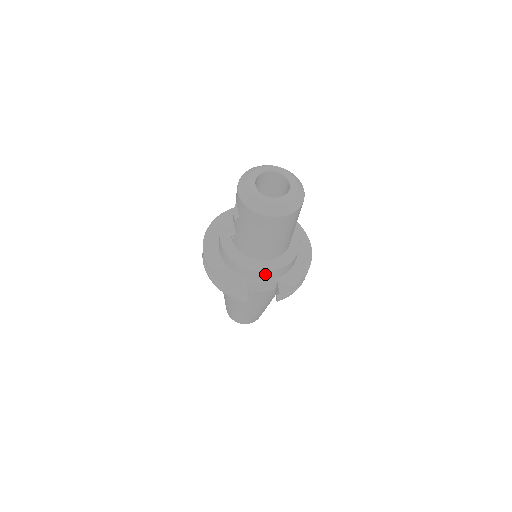
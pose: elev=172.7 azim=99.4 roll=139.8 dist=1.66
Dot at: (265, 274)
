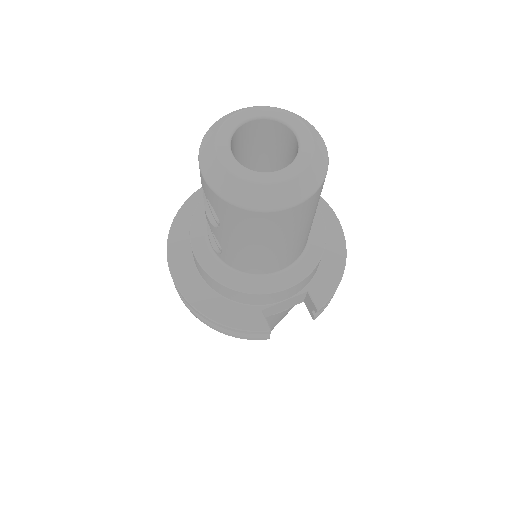
Dot at: (287, 291)
